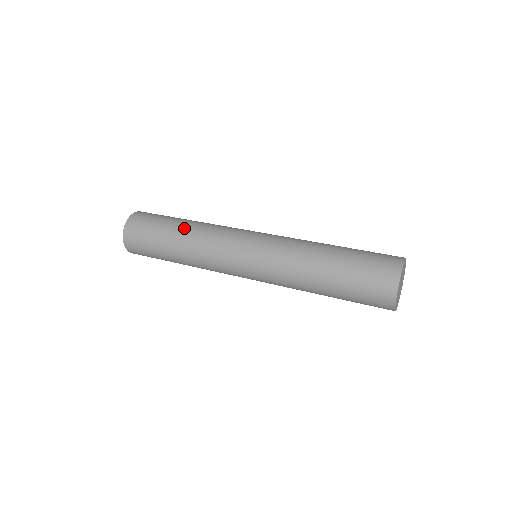
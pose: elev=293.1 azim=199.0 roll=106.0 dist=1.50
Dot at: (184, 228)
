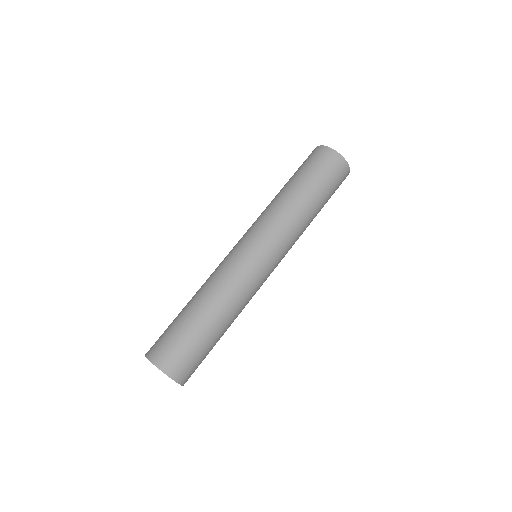
Dot at: (194, 298)
